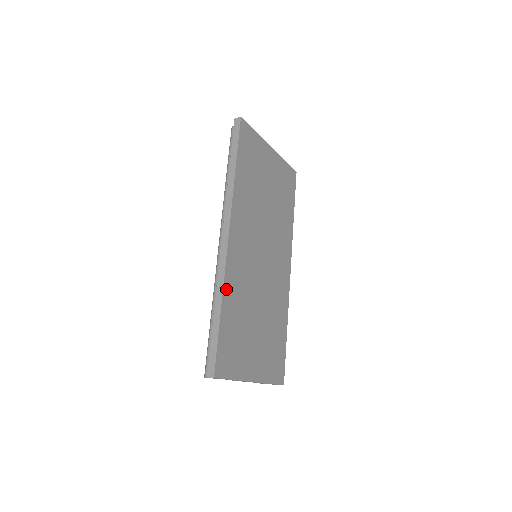
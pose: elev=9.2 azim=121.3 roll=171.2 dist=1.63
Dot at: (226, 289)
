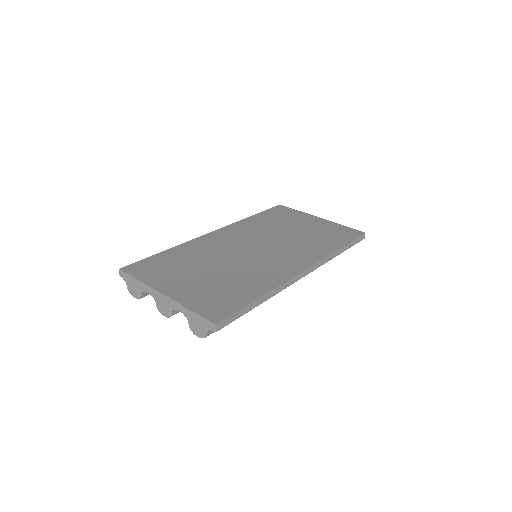
Dot at: (184, 246)
